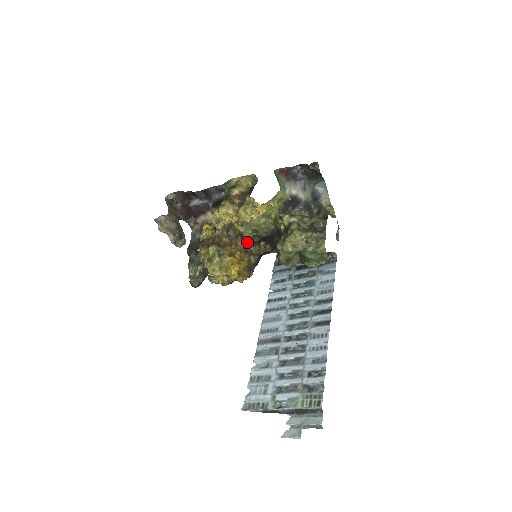
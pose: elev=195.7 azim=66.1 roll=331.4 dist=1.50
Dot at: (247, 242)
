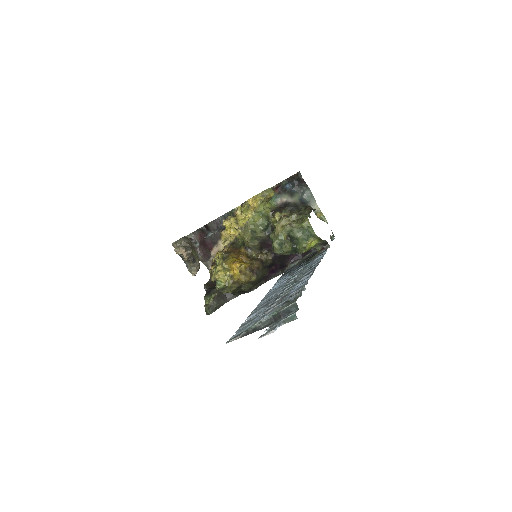
Dot at: (249, 248)
